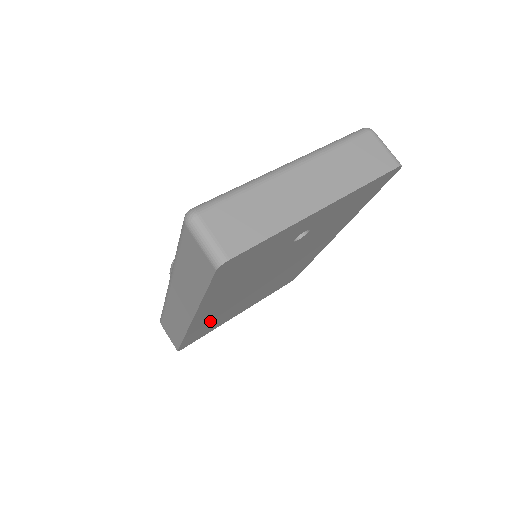
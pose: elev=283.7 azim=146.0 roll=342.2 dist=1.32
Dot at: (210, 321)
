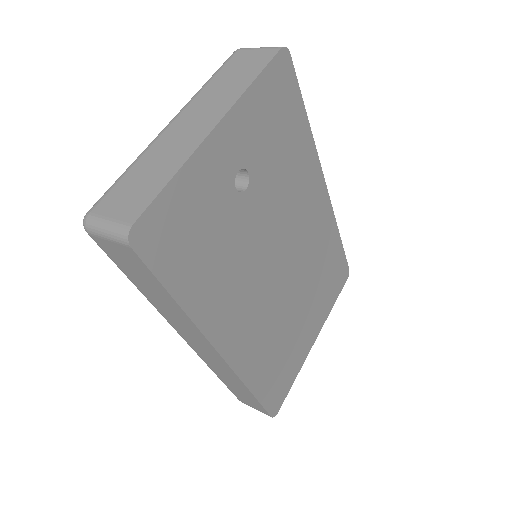
Dot at: (266, 355)
